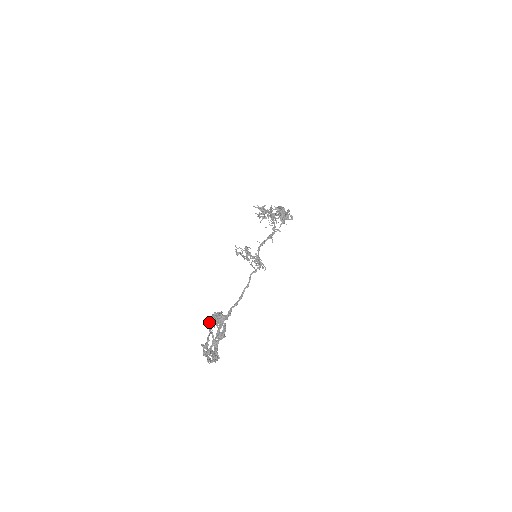
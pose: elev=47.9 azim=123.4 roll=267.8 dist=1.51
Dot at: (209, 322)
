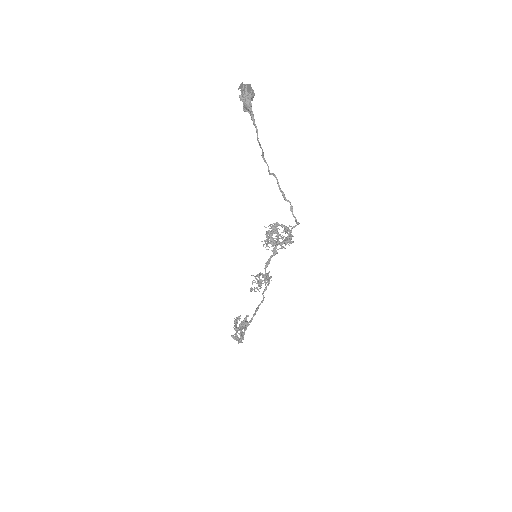
Dot at: (236, 330)
